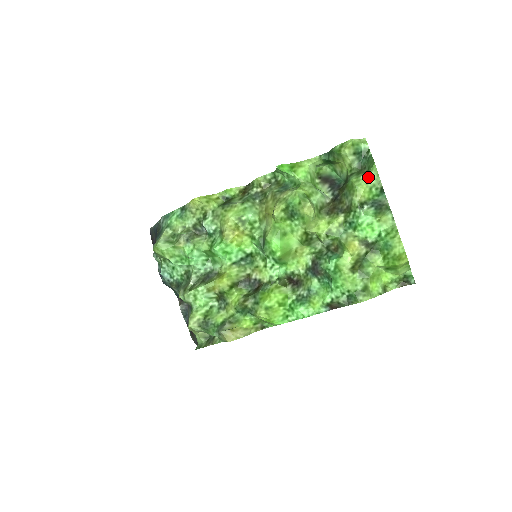
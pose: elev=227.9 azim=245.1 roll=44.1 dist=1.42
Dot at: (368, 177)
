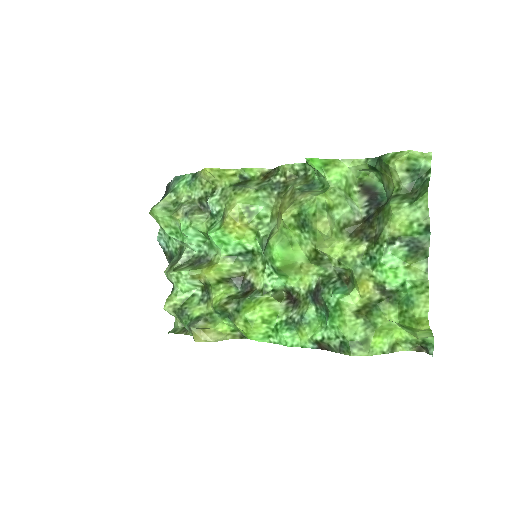
Dot at: (413, 207)
